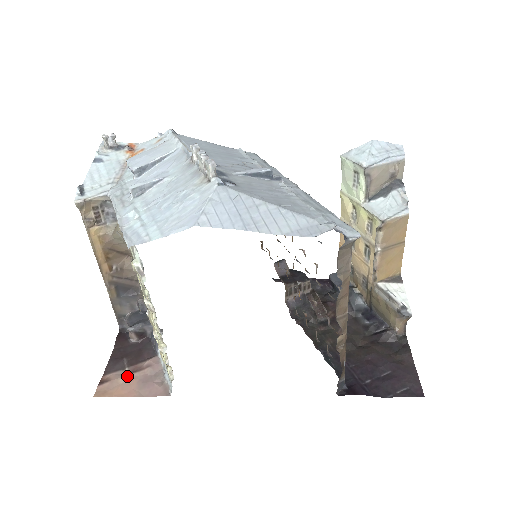
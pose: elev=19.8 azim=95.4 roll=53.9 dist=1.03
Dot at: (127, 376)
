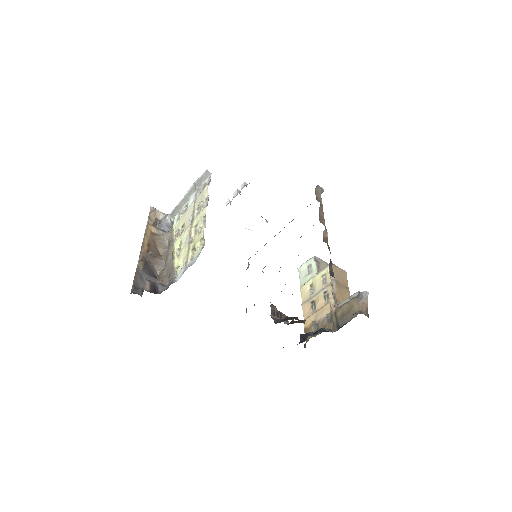
Dot at: occluded
